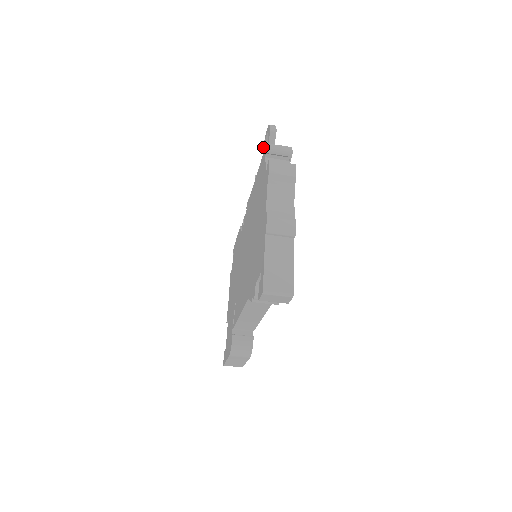
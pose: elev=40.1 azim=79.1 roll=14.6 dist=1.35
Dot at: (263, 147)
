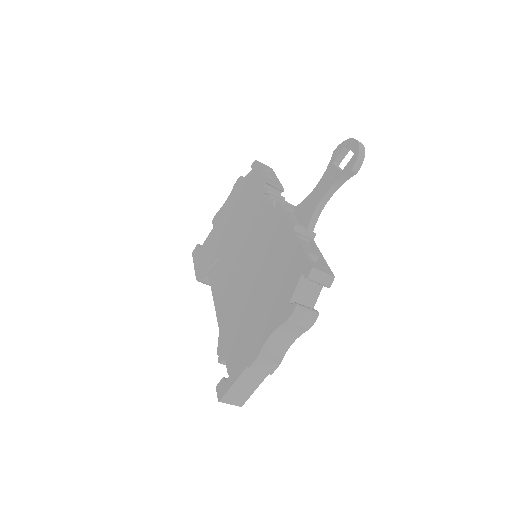
Dot at: (340, 144)
